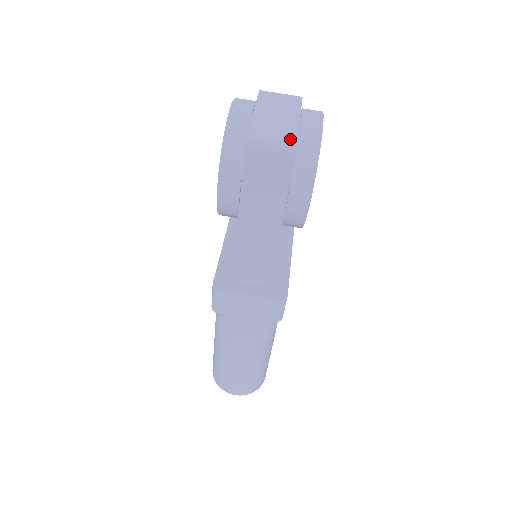
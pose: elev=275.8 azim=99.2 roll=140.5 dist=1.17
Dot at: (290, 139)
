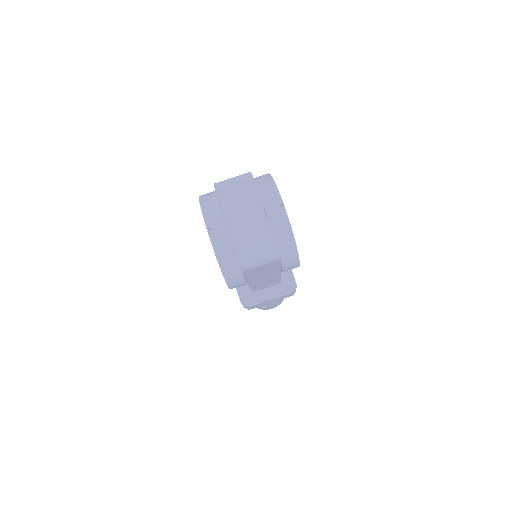
Dot at: (271, 250)
